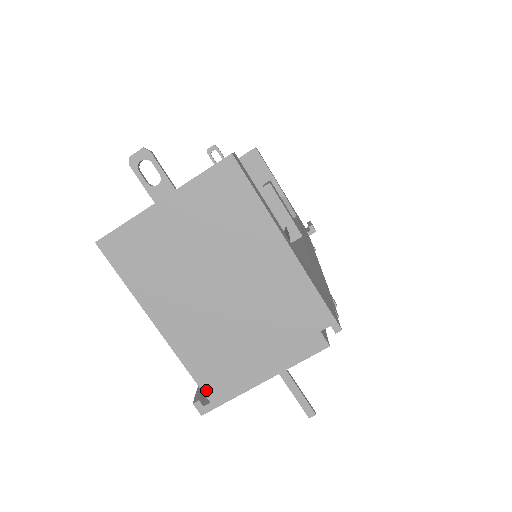
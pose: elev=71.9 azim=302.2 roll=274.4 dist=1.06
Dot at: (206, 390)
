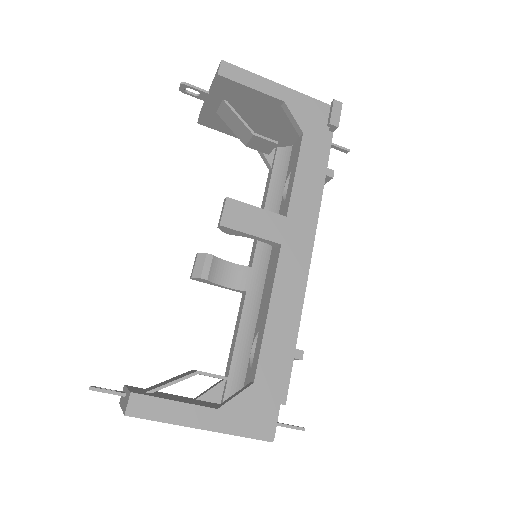
Dot at: occluded
